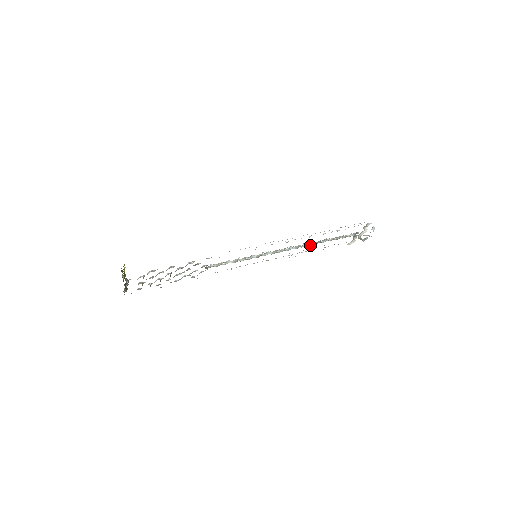
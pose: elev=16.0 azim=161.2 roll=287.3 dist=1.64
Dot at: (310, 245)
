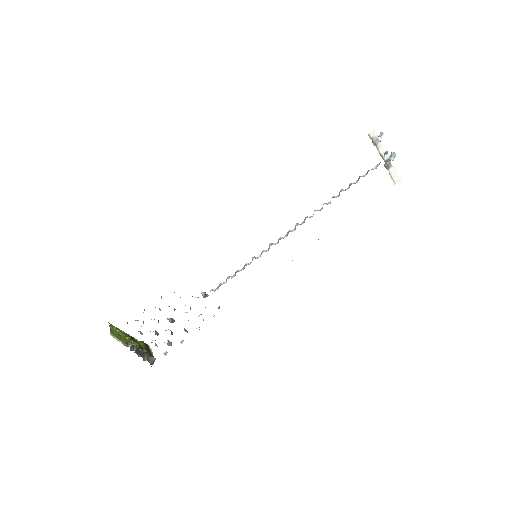
Dot at: occluded
